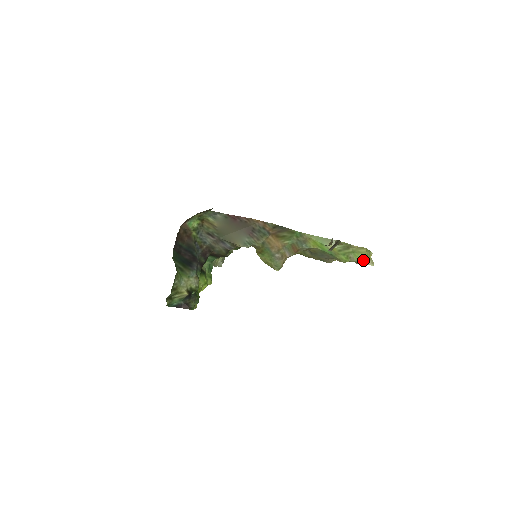
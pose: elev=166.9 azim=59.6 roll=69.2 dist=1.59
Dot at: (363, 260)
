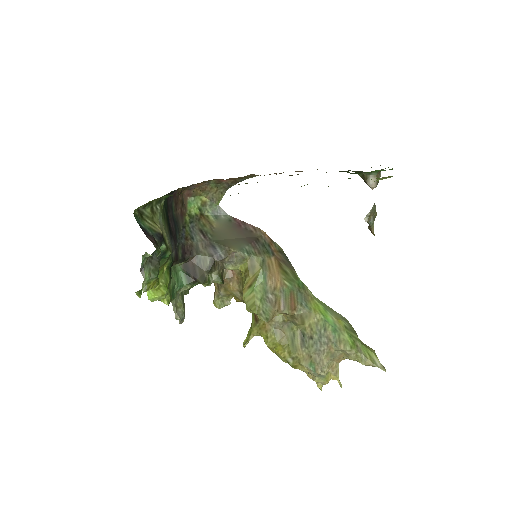
Dot at: (372, 359)
